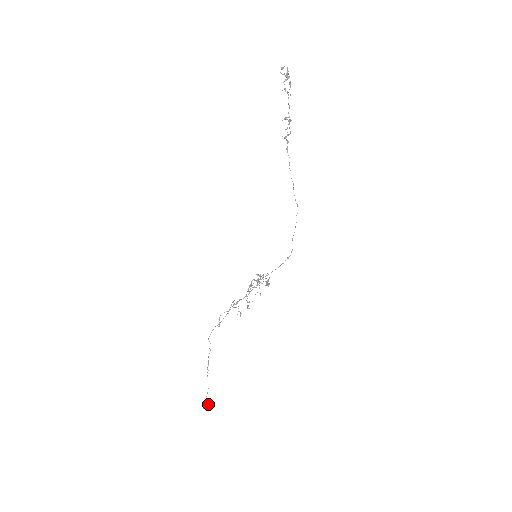
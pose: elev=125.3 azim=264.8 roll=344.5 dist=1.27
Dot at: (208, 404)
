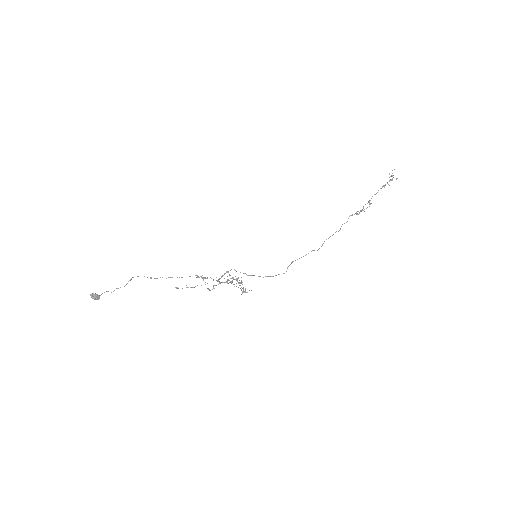
Dot at: (97, 298)
